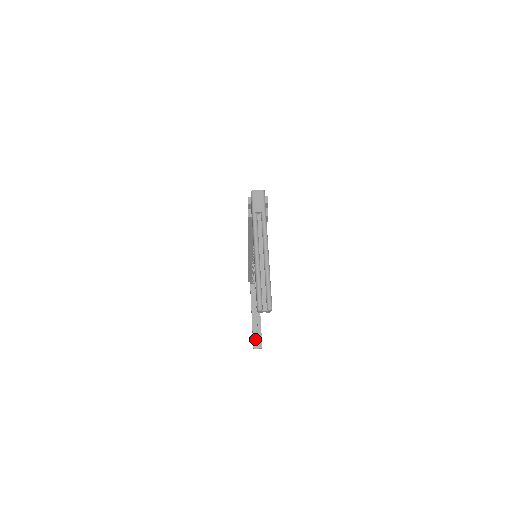
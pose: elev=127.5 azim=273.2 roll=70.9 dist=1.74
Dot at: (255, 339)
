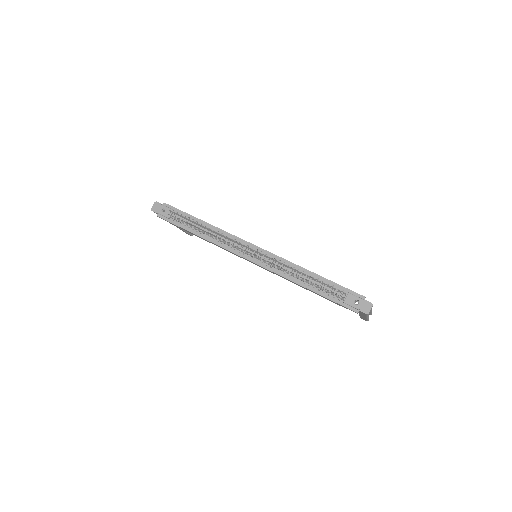
Dot at: occluded
